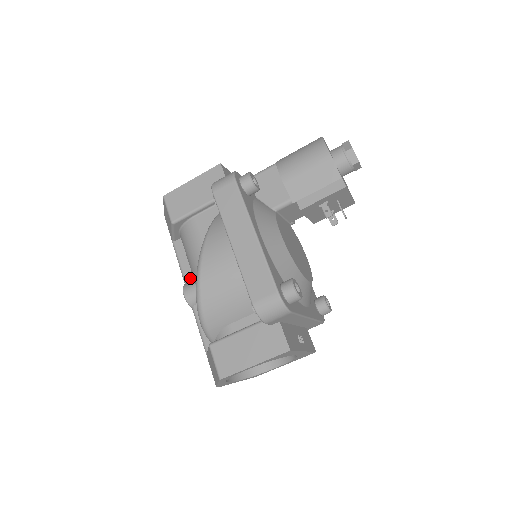
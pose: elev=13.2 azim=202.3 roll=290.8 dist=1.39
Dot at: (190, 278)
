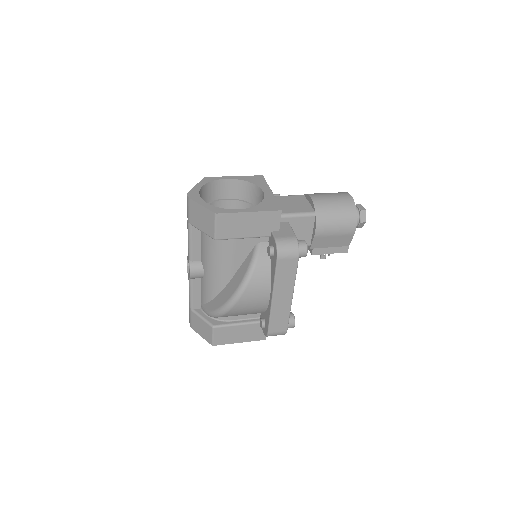
Dot at: (197, 259)
